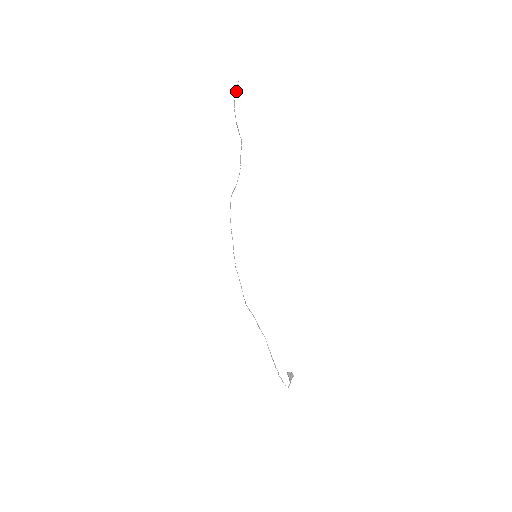
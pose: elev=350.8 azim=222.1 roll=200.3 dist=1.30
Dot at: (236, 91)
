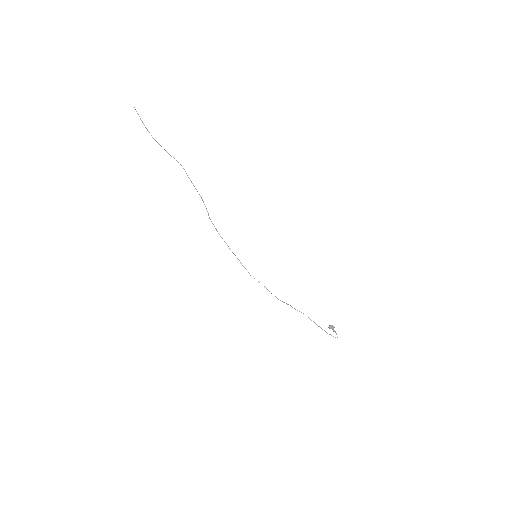
Dot at: occluded
